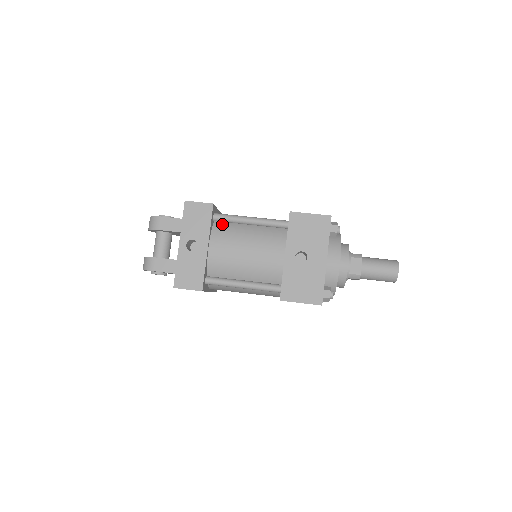
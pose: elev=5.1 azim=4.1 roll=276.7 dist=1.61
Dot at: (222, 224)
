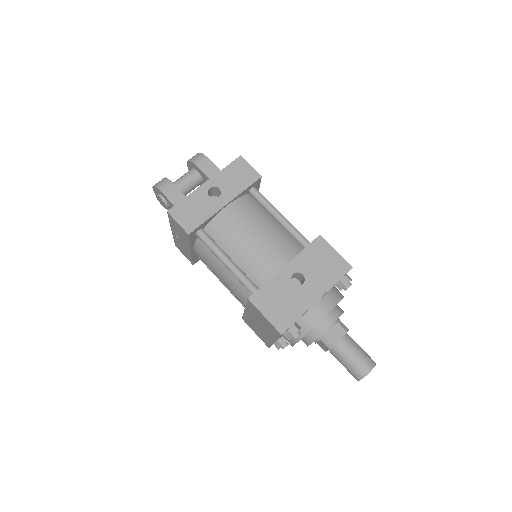
Dot at: (253, 200)
